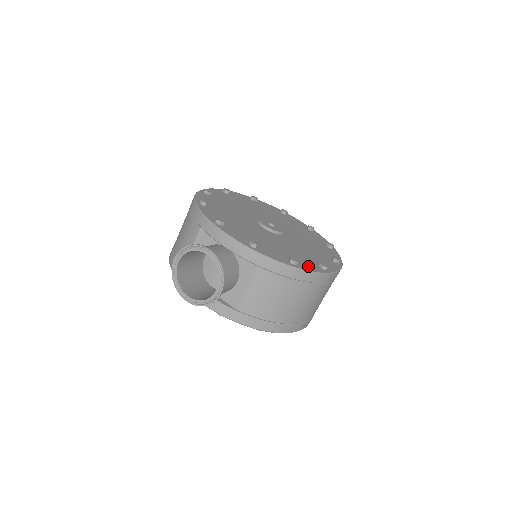
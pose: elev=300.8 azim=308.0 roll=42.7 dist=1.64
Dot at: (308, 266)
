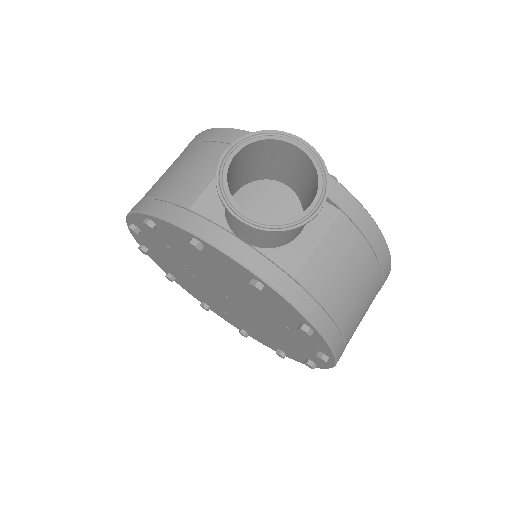
Dot at: occluded
